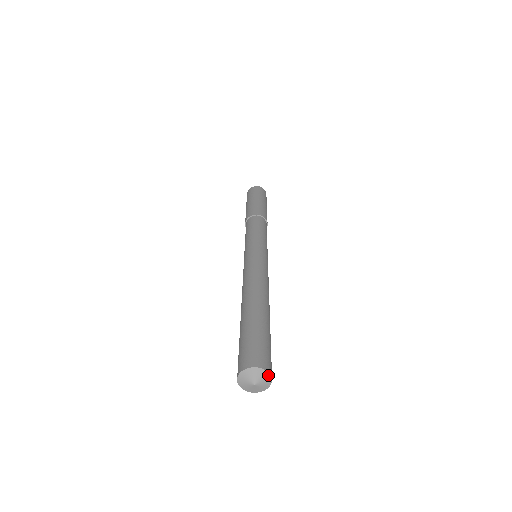
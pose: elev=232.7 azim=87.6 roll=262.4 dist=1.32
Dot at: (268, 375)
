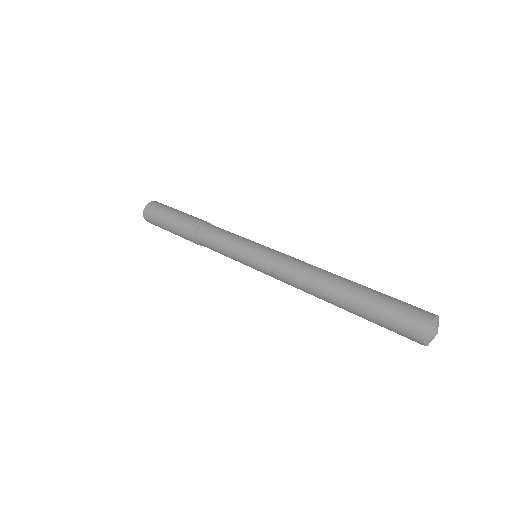
Dot at: occluded
